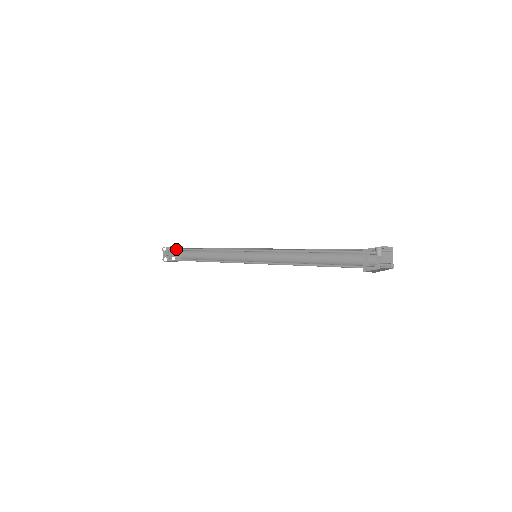
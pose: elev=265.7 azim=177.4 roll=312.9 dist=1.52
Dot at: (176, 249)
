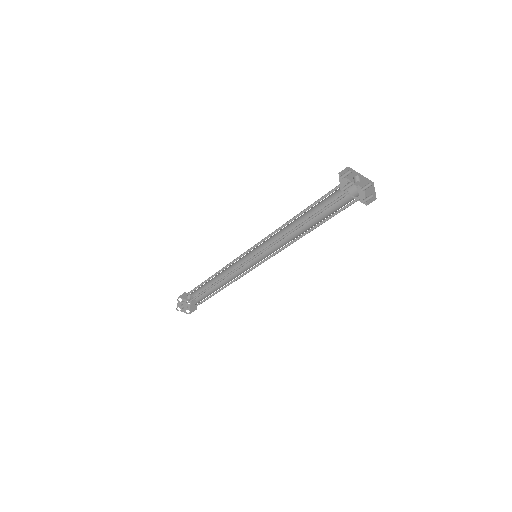
Dot at: (189, 293)
